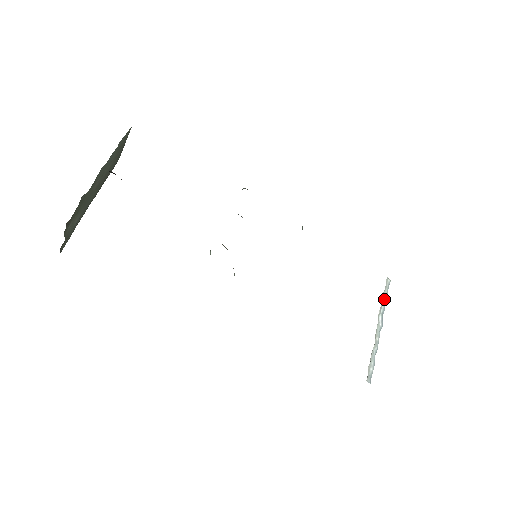
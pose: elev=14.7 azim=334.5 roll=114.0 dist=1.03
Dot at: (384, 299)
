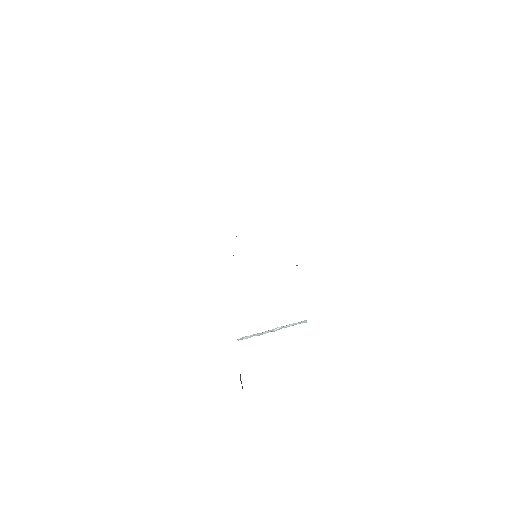
Dot at: (292, 325)
